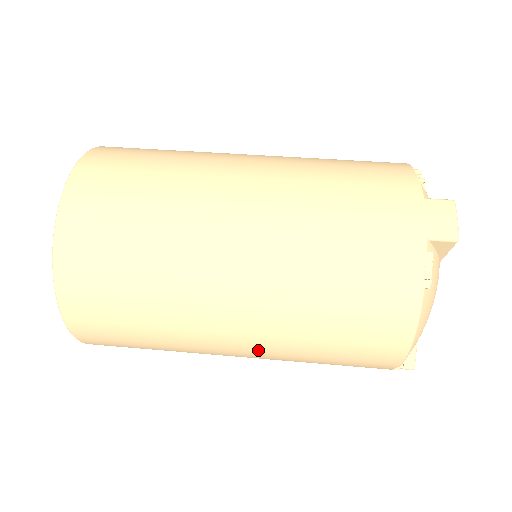
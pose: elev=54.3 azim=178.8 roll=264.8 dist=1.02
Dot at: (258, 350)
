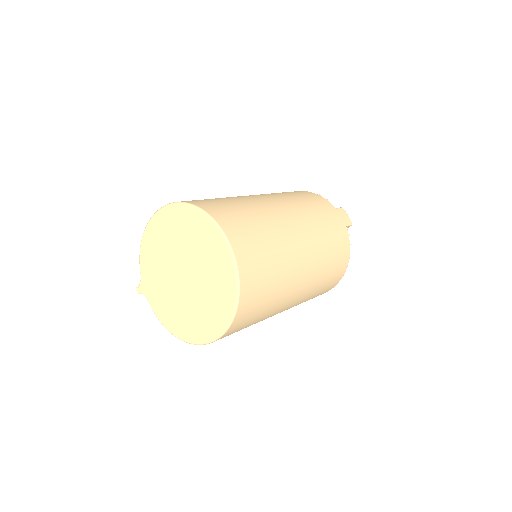
Dot at: (296, 303)
